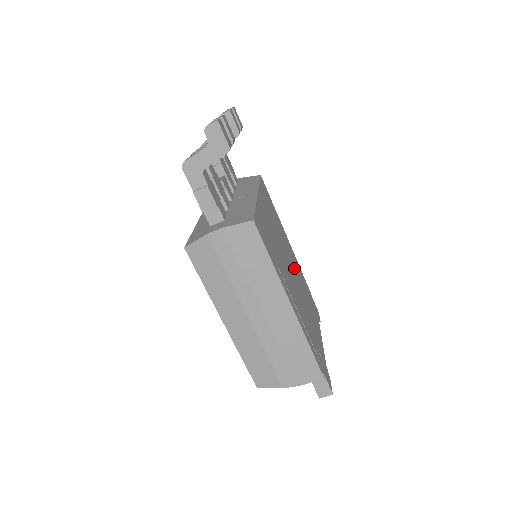
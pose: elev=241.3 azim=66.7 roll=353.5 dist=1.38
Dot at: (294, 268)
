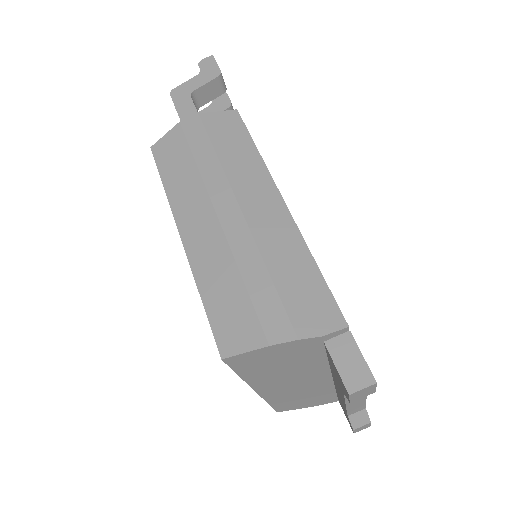
Dot at: occluded
